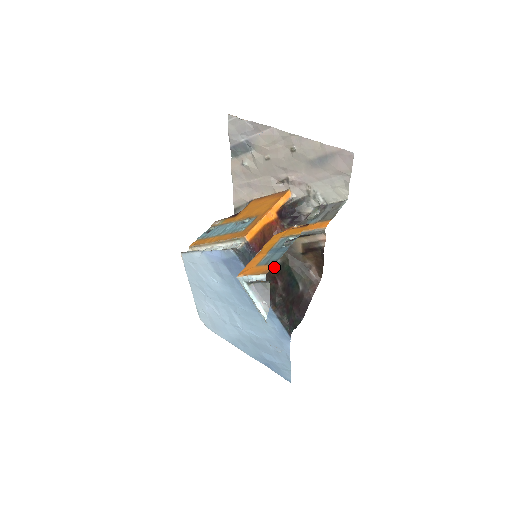
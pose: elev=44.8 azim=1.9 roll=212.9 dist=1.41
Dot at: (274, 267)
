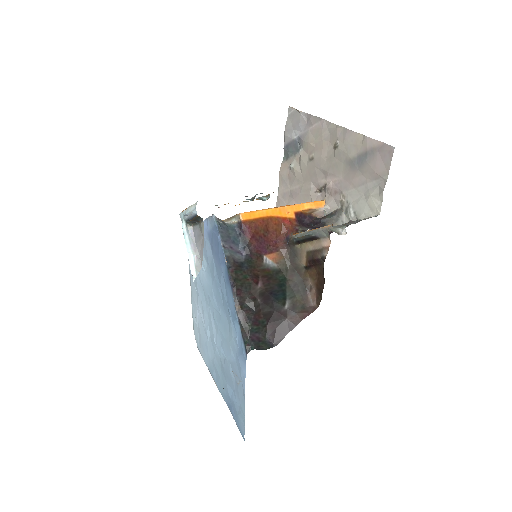
Dot at: (264, 267)
